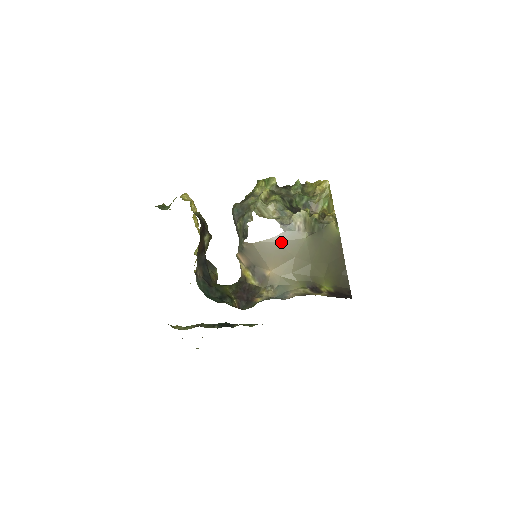
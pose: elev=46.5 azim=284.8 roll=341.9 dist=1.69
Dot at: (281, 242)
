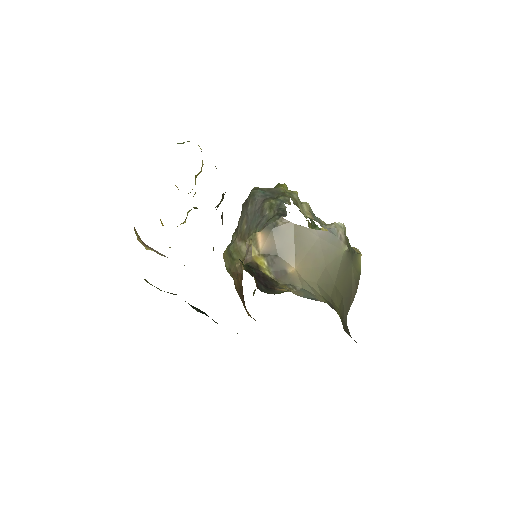
Dot at: (322, 240)
